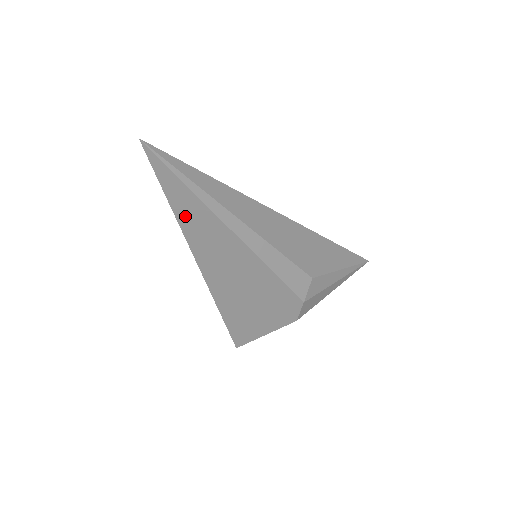
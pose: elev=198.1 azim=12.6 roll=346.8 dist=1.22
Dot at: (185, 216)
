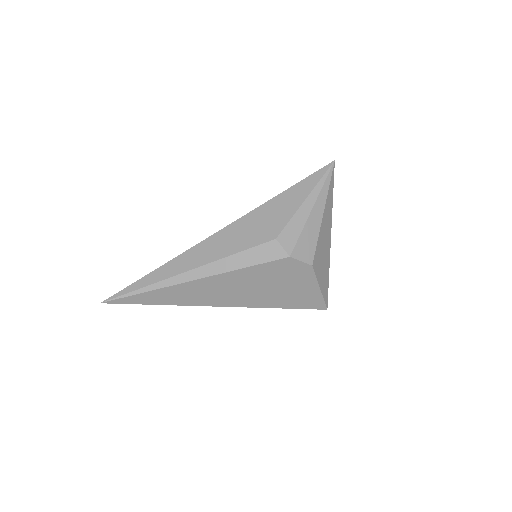
Dot at: (168, 300)
